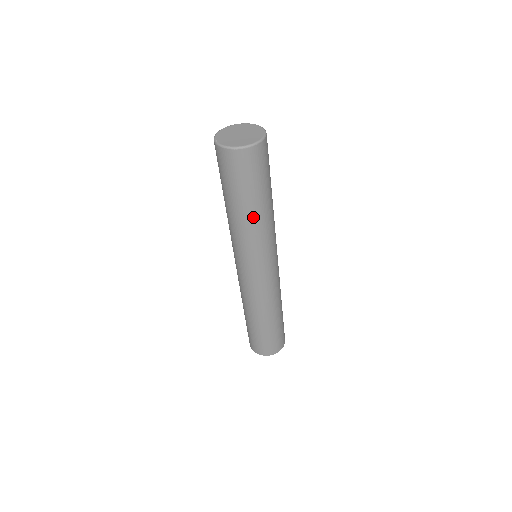
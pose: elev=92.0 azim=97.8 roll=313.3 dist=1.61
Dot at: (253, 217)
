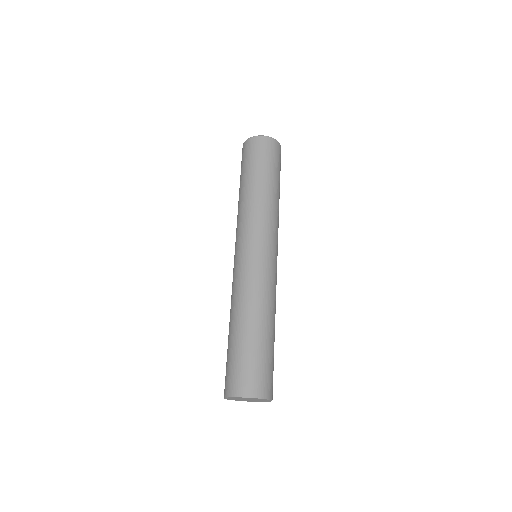
Dot at: (260, 190)
